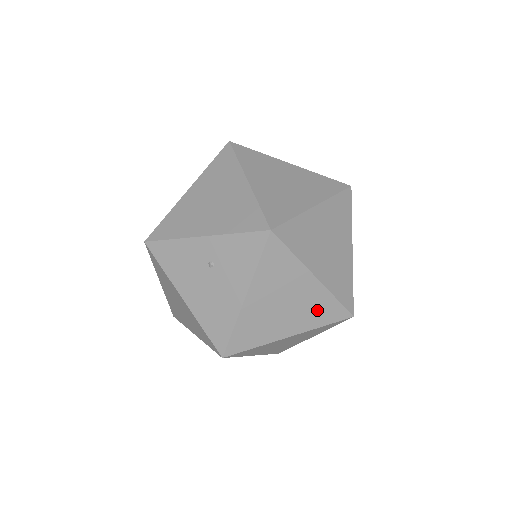
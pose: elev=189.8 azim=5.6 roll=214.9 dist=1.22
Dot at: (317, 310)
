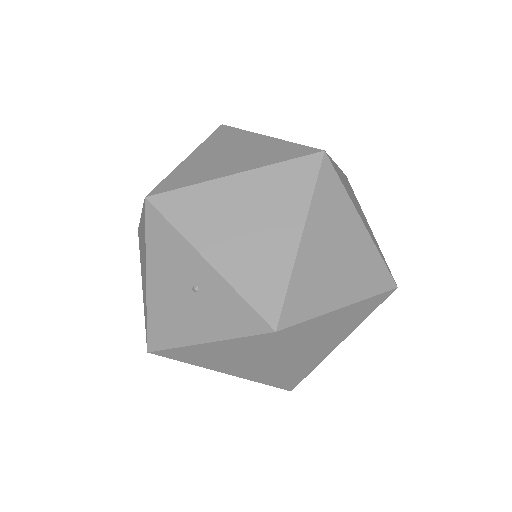
Dot at: (264, 376)
